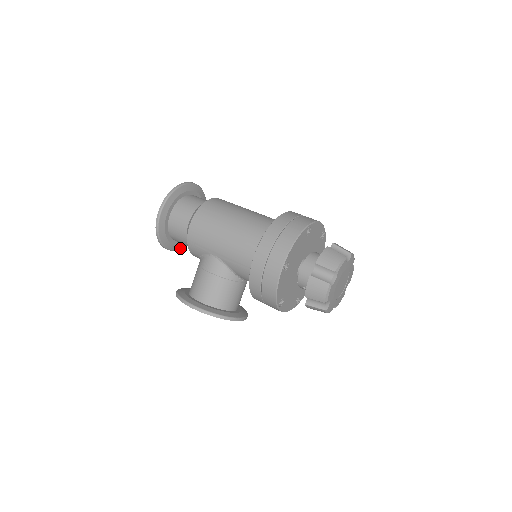
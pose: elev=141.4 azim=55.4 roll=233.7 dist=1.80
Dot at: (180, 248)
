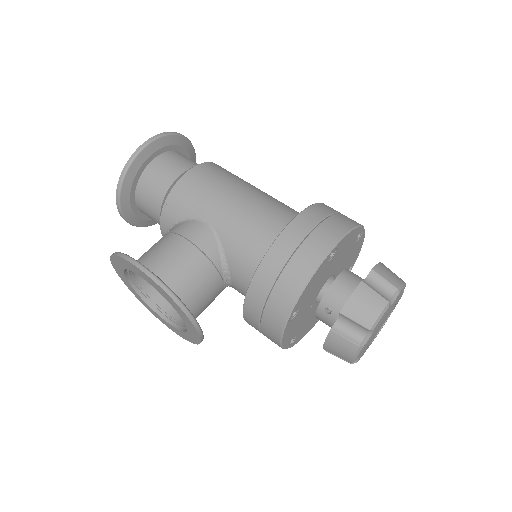
Dot at: (131, 221)
